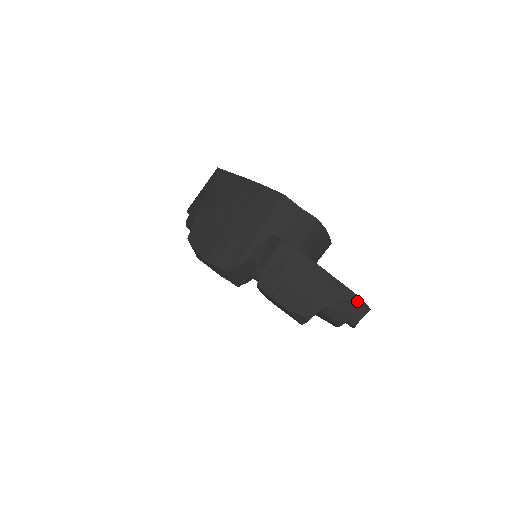
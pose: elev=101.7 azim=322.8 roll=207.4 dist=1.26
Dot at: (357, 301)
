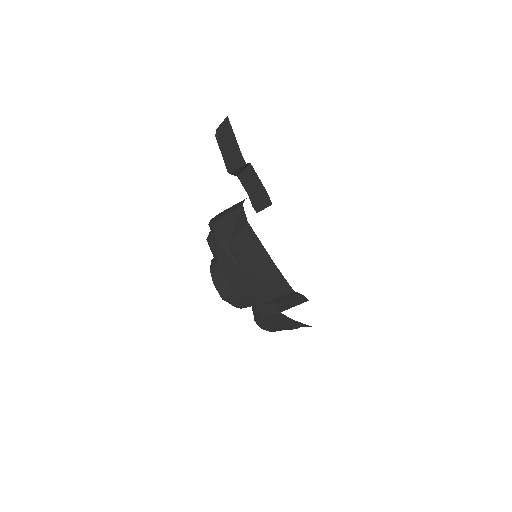
Dot at: (310, 326)
